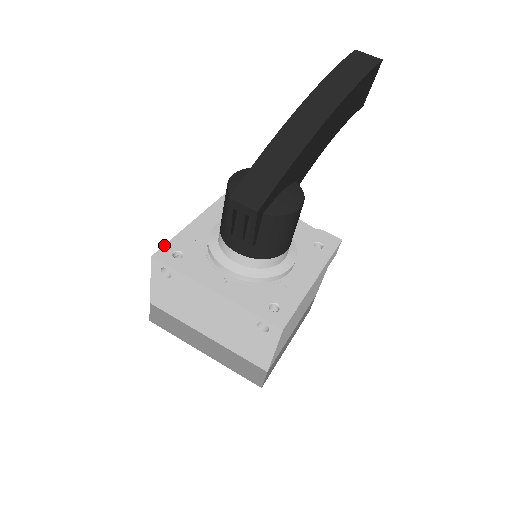
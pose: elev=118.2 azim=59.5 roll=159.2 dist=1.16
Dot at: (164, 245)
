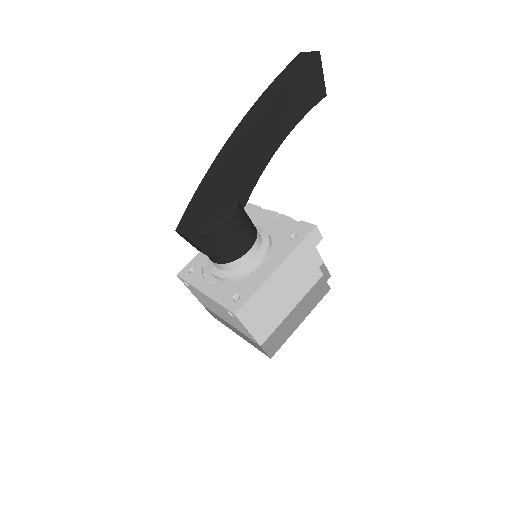
Dot at: (186, 265)
